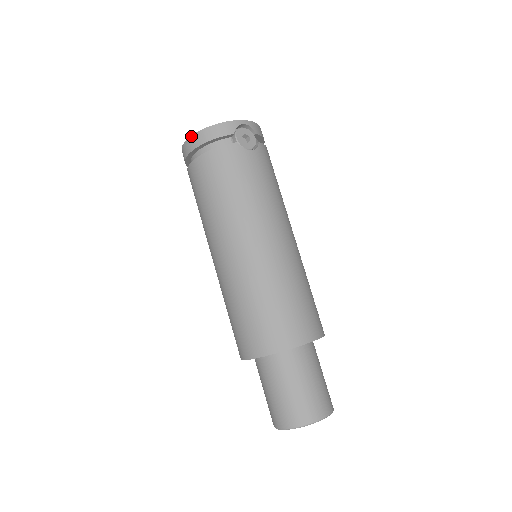
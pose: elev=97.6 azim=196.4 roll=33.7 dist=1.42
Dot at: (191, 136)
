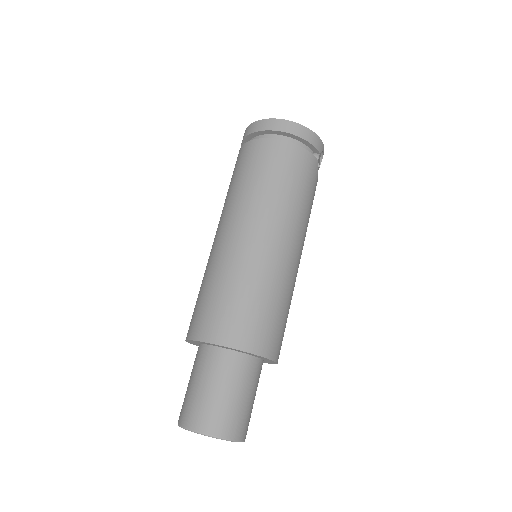
Dot at: (292, 121)
